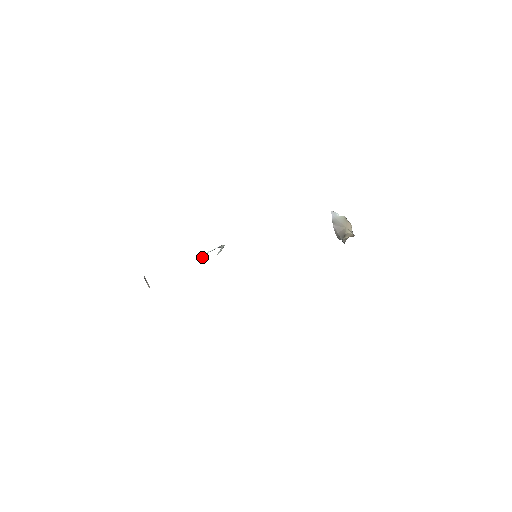
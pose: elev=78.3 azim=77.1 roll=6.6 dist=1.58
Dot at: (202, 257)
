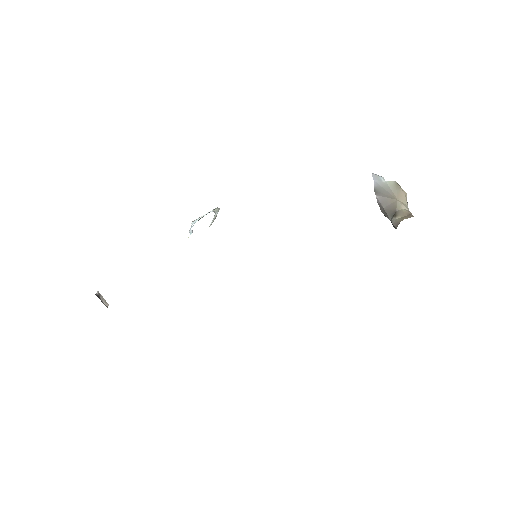
Dot at: (190, 228)
